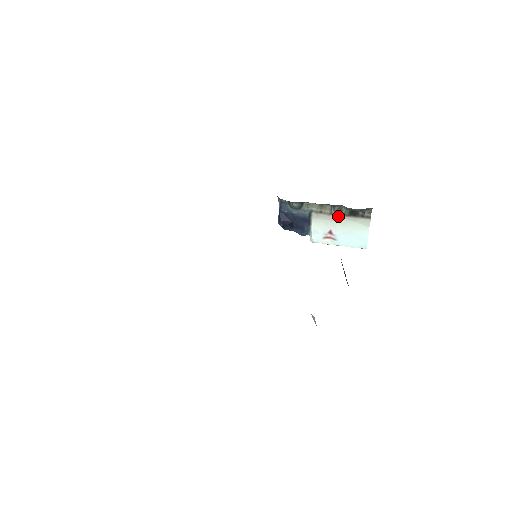
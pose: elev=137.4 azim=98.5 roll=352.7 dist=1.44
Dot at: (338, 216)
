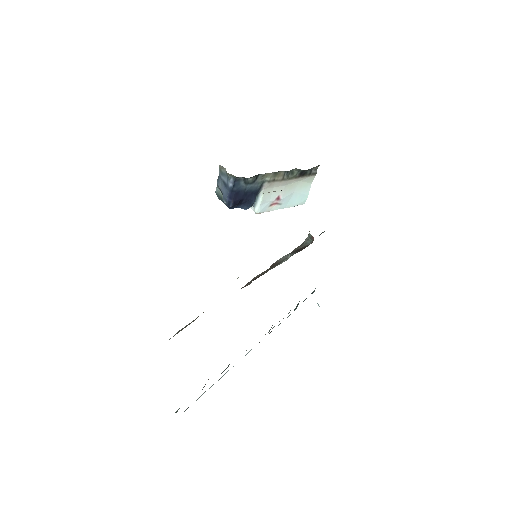
Dot at: (289, 180)
